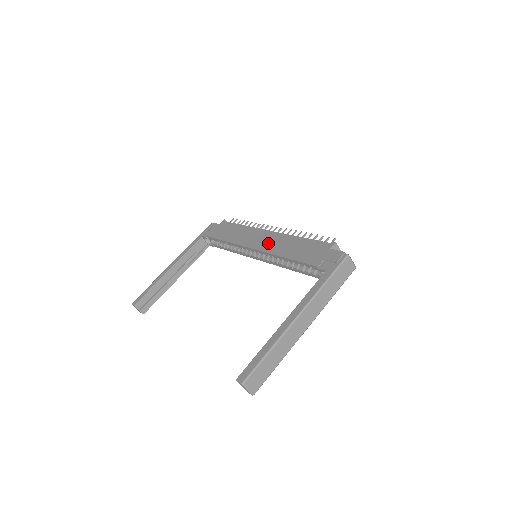
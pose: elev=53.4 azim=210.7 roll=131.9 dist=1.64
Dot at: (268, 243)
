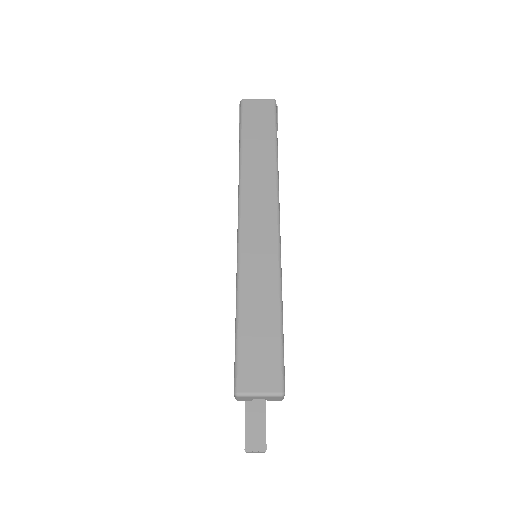
Dot at: occluded
